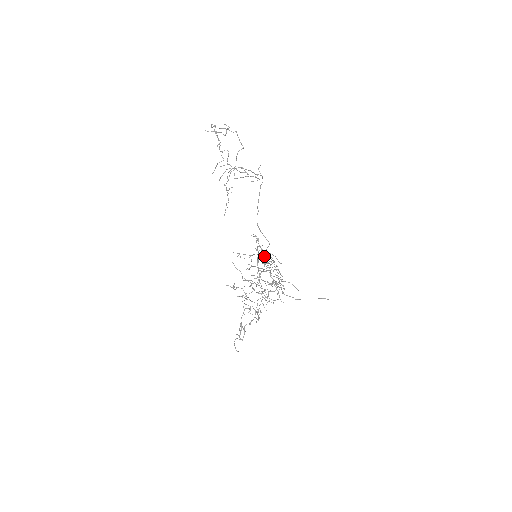
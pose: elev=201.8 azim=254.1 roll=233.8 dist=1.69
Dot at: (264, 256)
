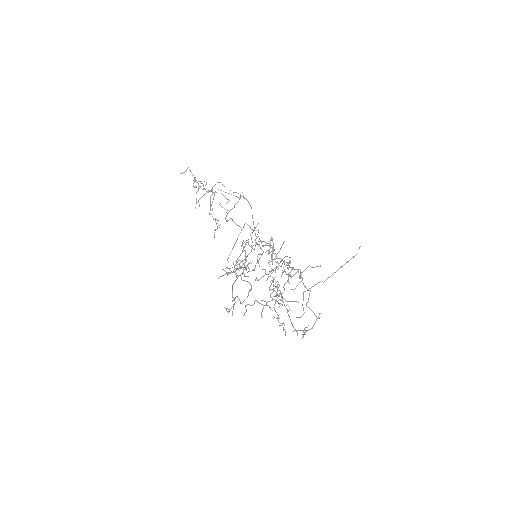
Dot at: occluded
